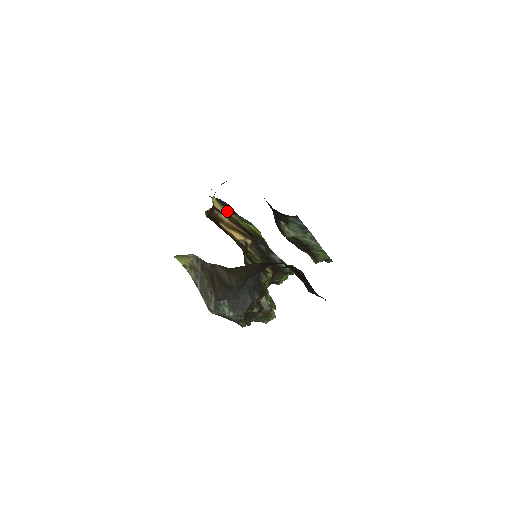
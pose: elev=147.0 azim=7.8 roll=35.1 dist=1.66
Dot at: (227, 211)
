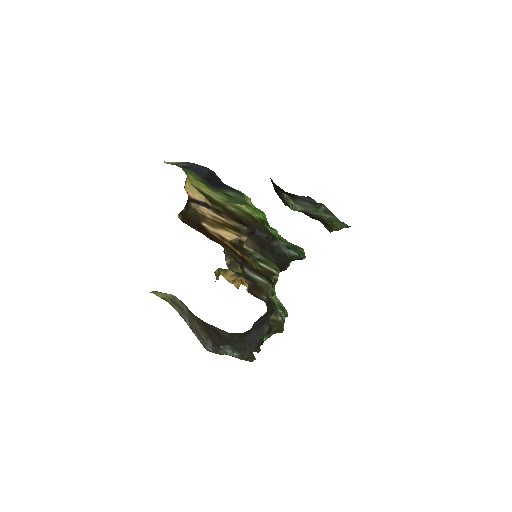
Dot at: (208, 192)
